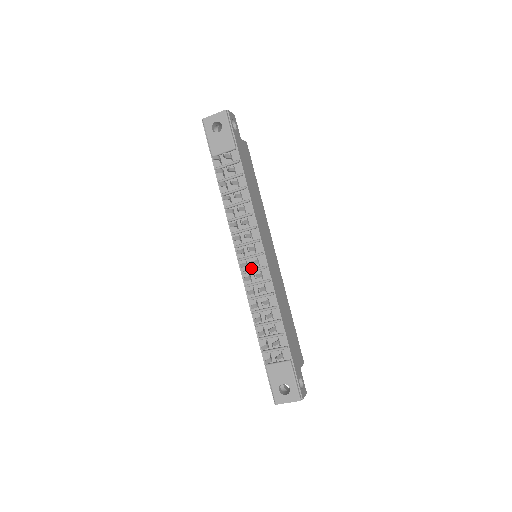
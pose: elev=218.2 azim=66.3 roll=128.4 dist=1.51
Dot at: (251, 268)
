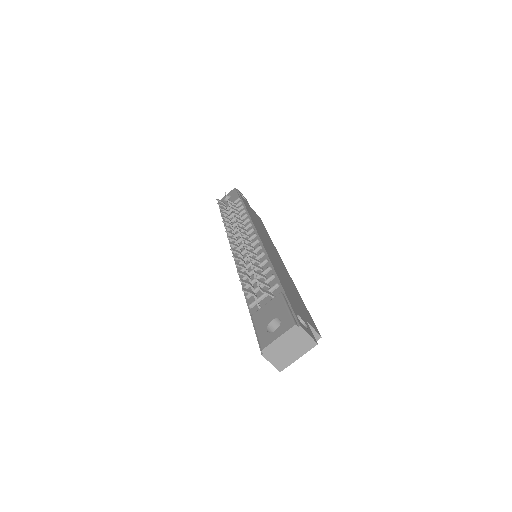
Dot at: (244, 251)
